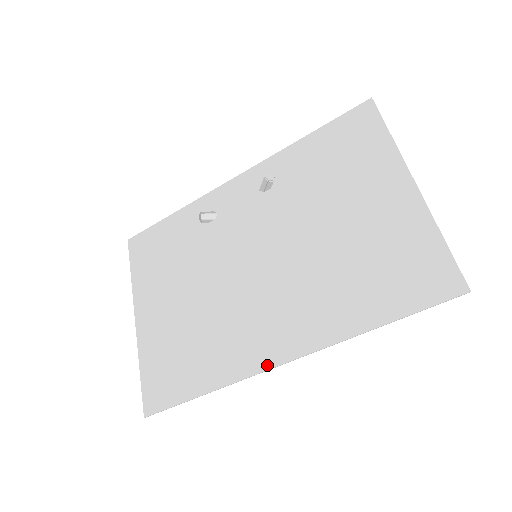
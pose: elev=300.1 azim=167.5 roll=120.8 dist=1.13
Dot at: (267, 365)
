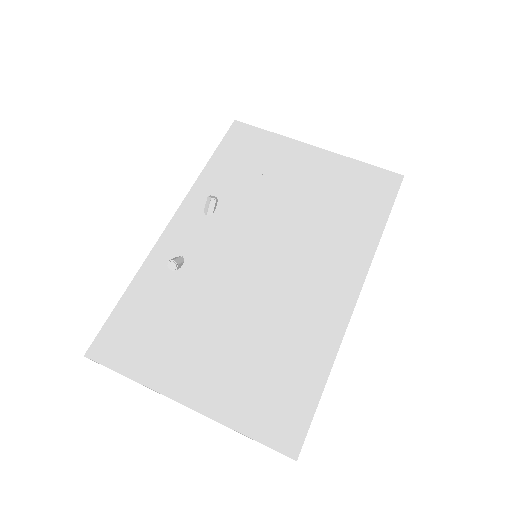
Dot at: (350, 308)
